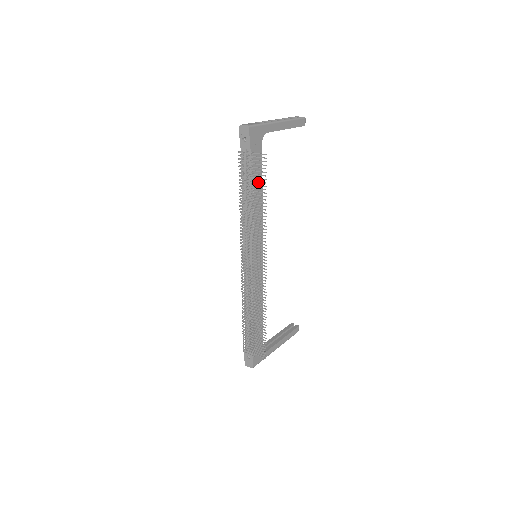
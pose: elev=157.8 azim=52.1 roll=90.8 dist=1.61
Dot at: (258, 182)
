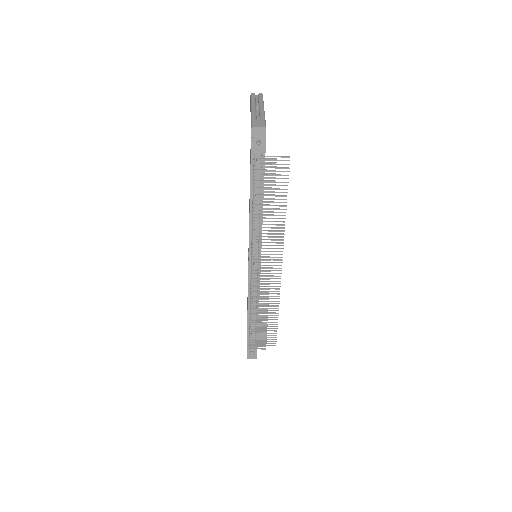
Dot at: occluded
